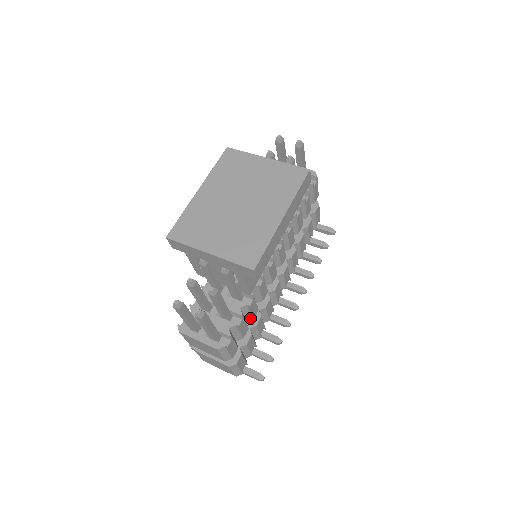
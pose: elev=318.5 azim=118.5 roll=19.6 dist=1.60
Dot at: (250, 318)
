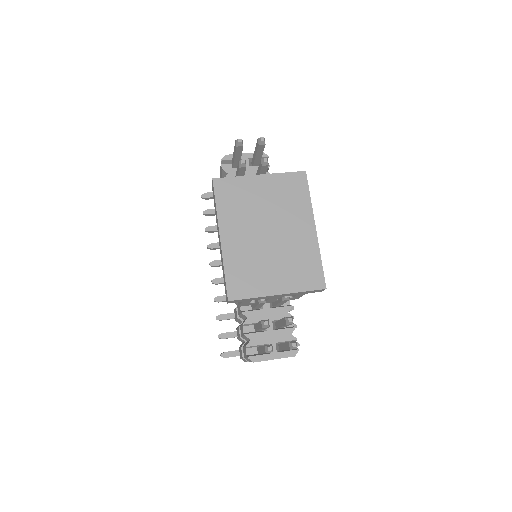
Dot at: occluded
